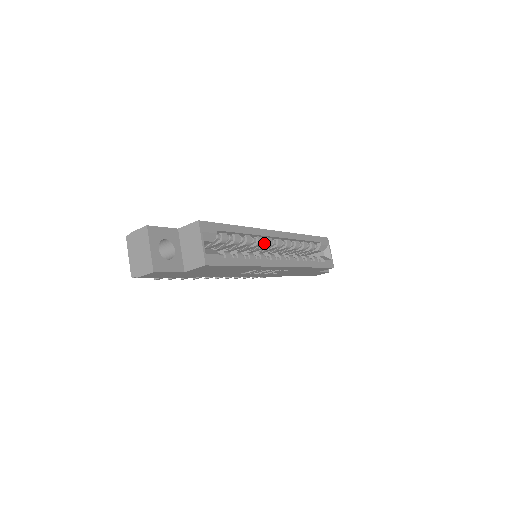
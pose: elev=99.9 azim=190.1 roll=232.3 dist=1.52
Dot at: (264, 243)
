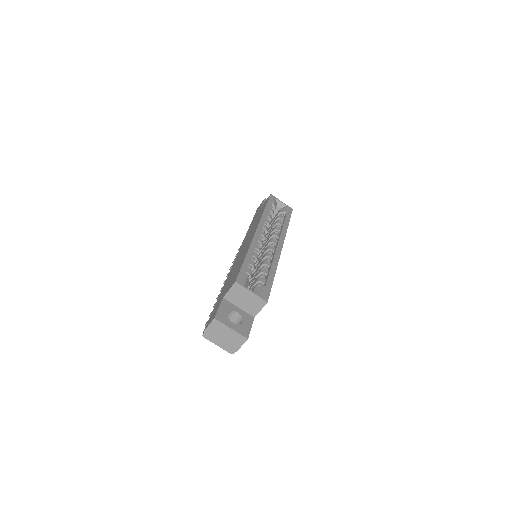
Dot at: occluded
